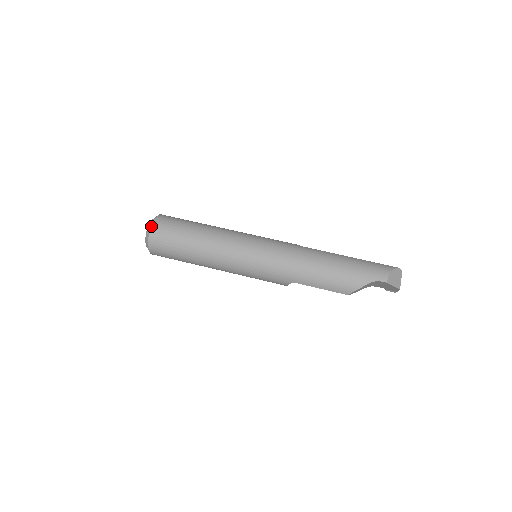
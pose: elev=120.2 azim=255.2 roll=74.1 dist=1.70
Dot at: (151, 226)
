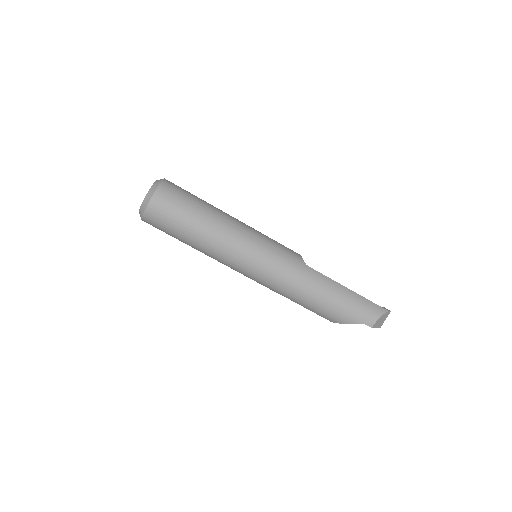
Dot at: (149, 202)
